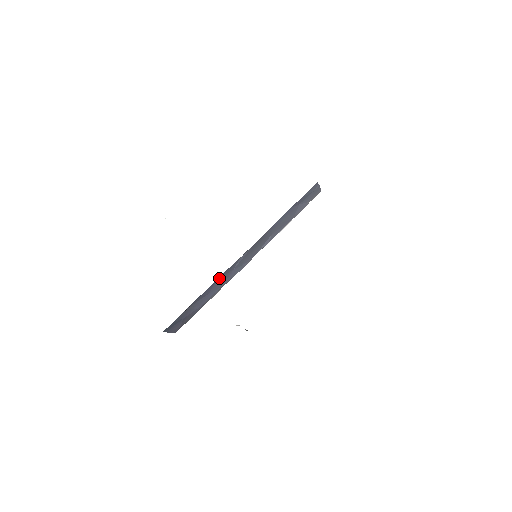
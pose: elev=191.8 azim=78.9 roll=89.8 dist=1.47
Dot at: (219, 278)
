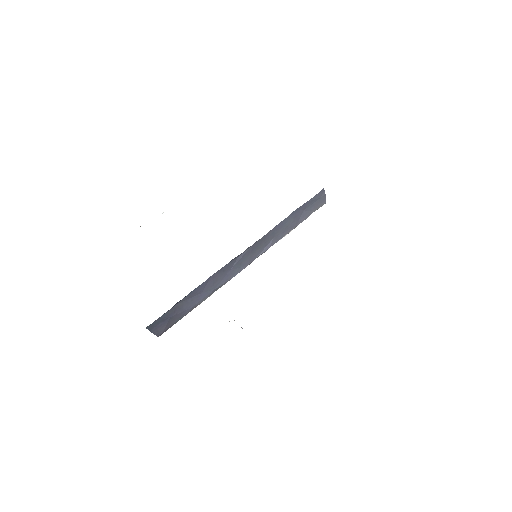
Dot at: (215, 275)
